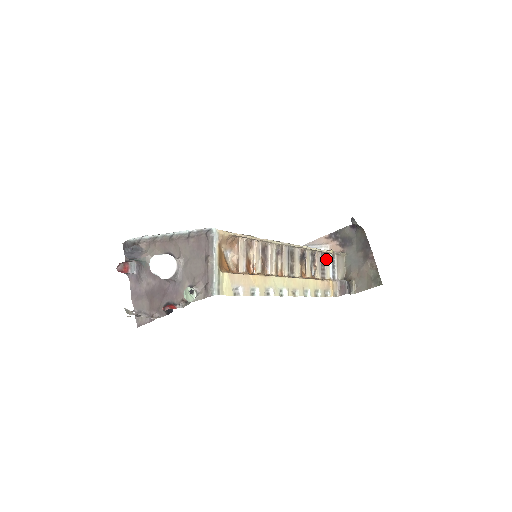
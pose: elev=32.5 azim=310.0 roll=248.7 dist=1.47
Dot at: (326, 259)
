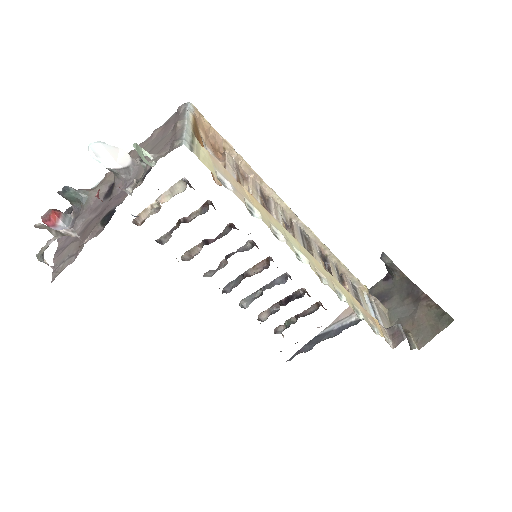
Dot at: (360, 294)
